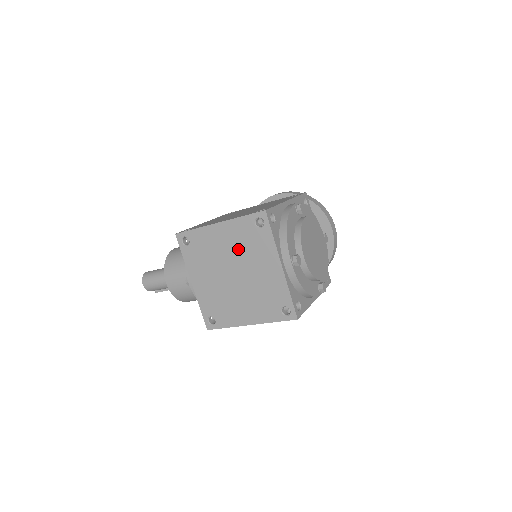
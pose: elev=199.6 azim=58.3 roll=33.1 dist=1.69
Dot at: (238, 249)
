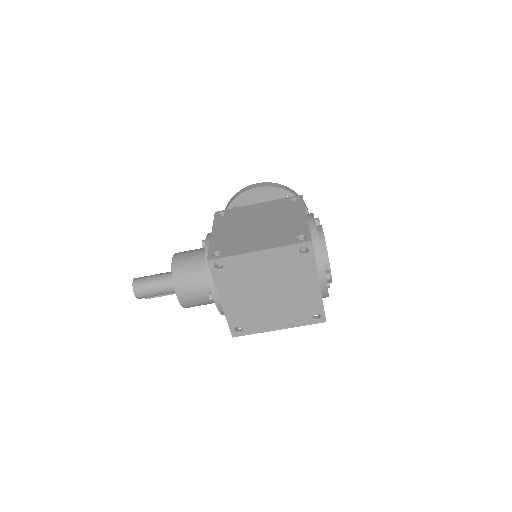
Dot at: (277, 272)
